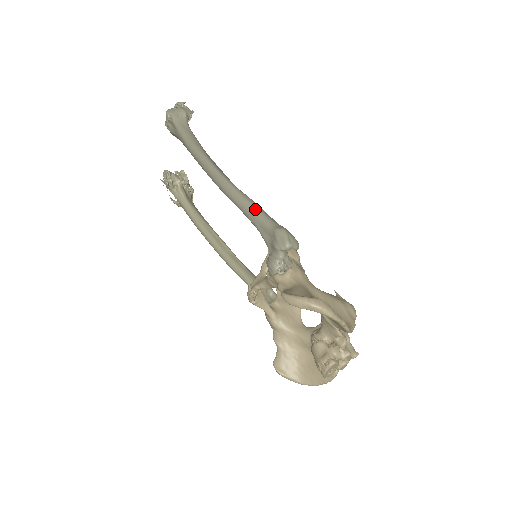
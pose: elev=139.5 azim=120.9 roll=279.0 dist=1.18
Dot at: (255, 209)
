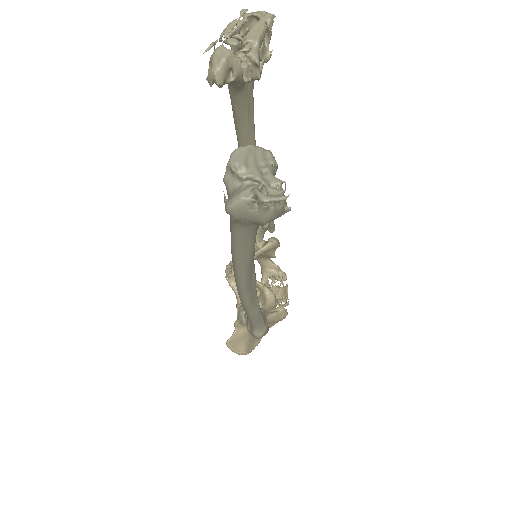
Dot at: (252, 321)
